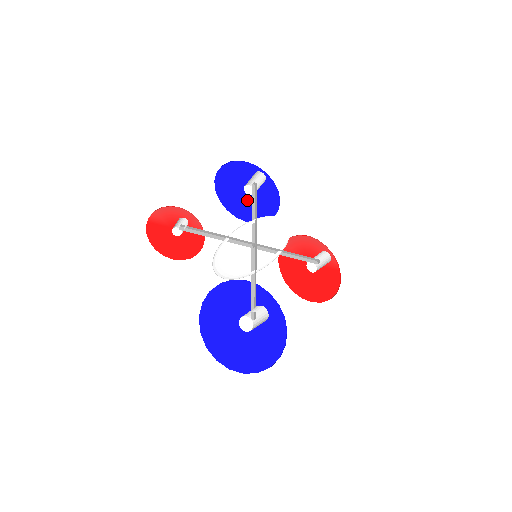
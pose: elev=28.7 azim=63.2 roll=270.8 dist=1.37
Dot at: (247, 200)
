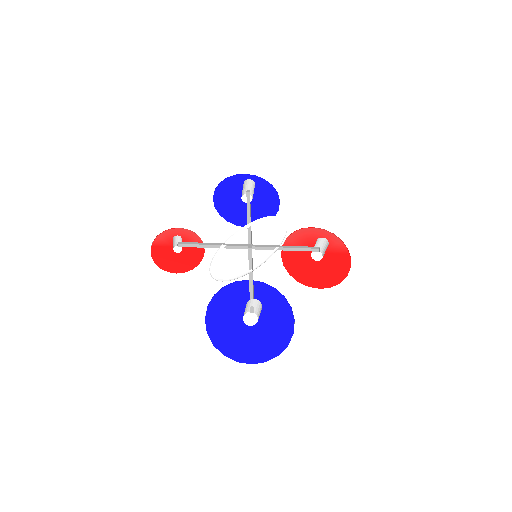
Dot at: (246, 208)
